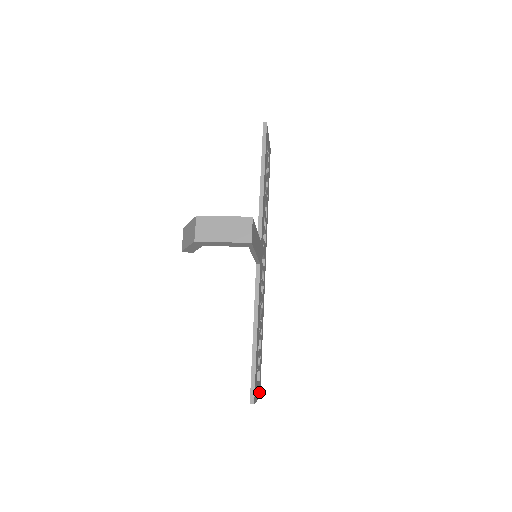
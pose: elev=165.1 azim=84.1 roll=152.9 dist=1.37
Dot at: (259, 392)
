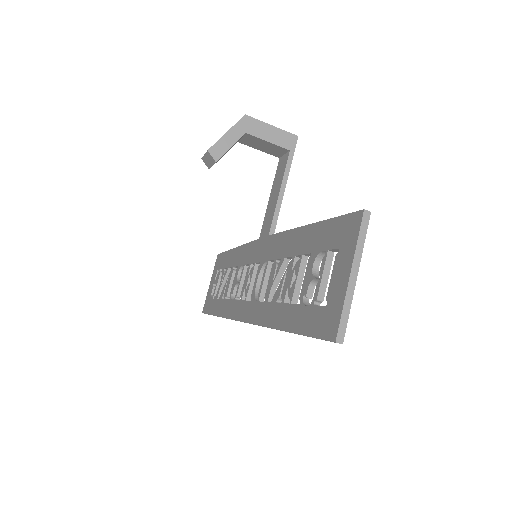
Dot at: occluded
